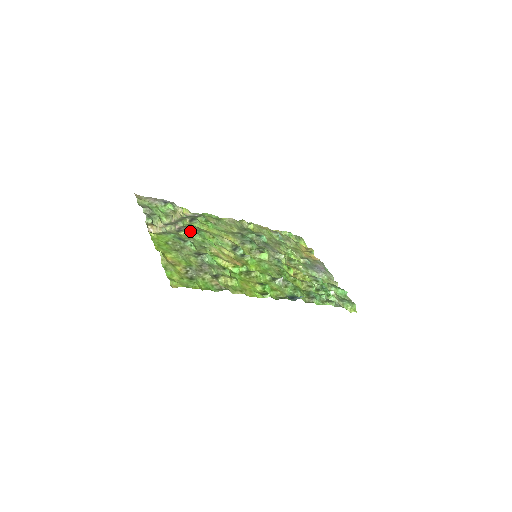
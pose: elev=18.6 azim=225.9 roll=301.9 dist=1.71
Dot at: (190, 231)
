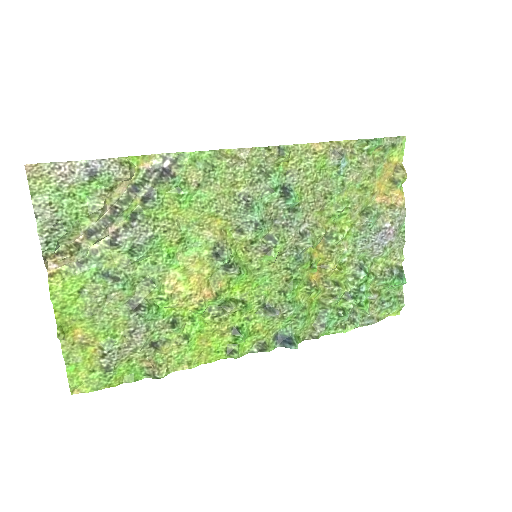
Dot at: (131, 246)
